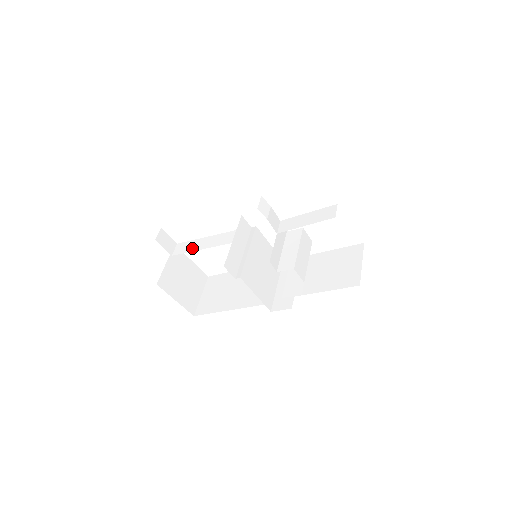
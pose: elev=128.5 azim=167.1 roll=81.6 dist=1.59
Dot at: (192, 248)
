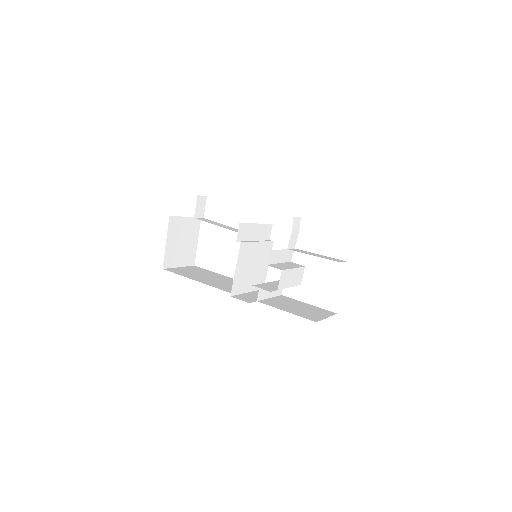
Dot at: (214, 223)
